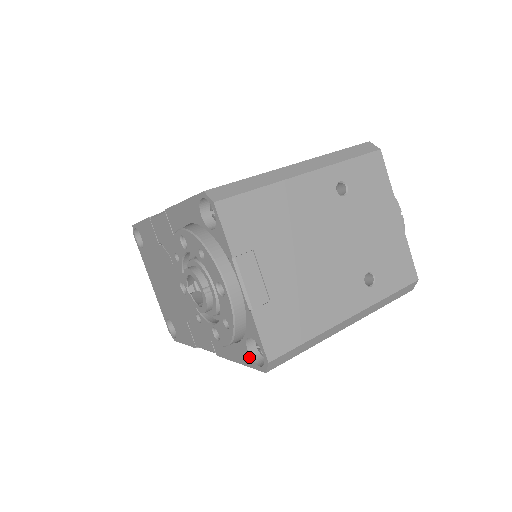
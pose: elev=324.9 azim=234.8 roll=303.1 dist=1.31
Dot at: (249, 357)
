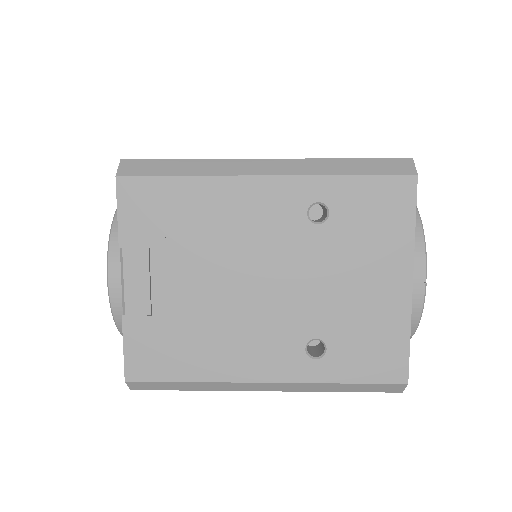
Dot at: occluded
